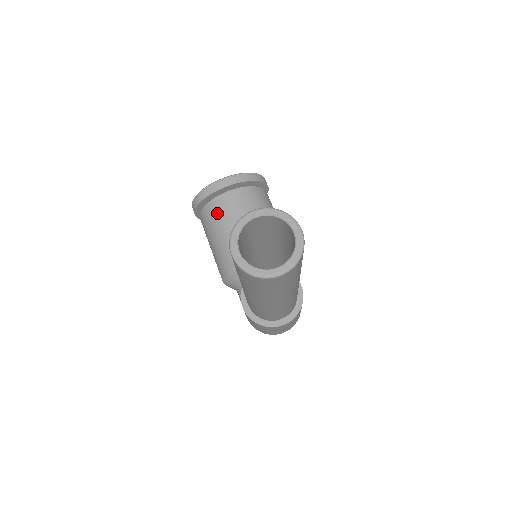
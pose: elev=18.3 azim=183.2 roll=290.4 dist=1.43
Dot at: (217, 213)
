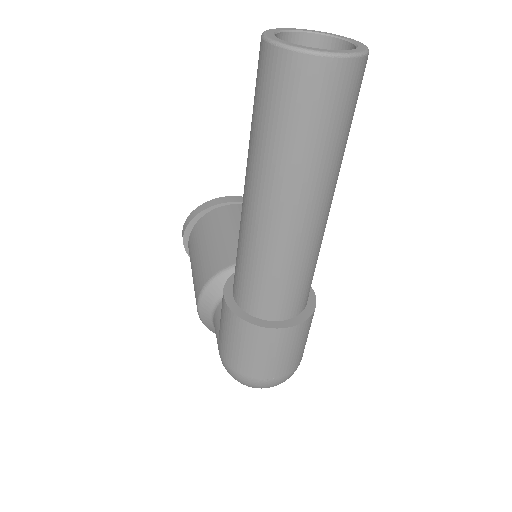
Dot at: (215, 220)
